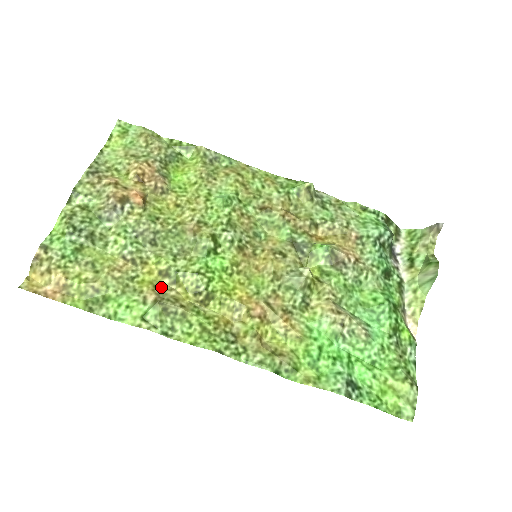
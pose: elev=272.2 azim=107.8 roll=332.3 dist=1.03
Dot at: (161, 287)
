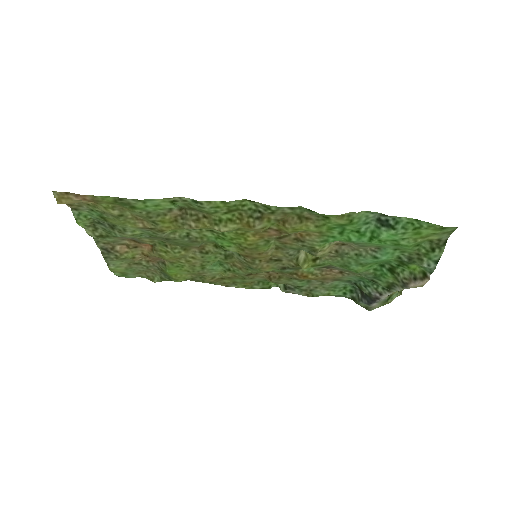
Dot at: (181, 223)
